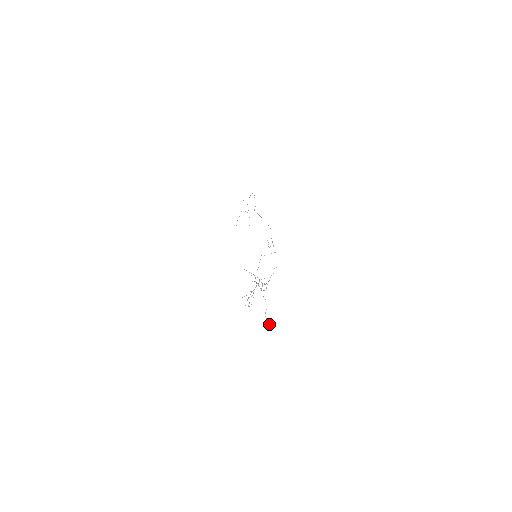
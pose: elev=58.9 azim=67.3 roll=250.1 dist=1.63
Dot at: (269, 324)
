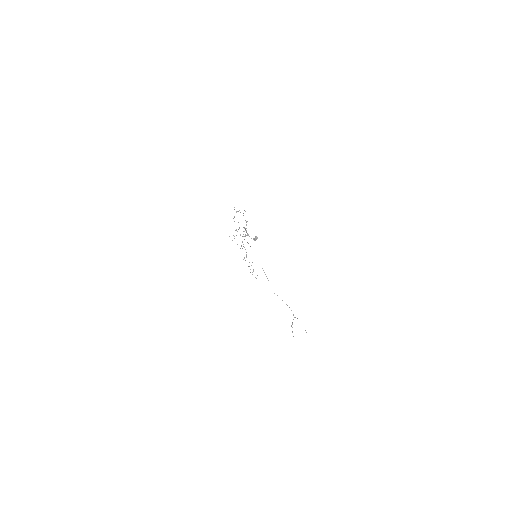
Dot at: occluded
